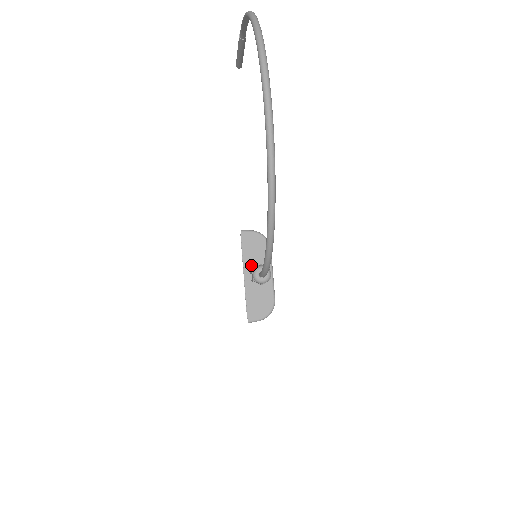
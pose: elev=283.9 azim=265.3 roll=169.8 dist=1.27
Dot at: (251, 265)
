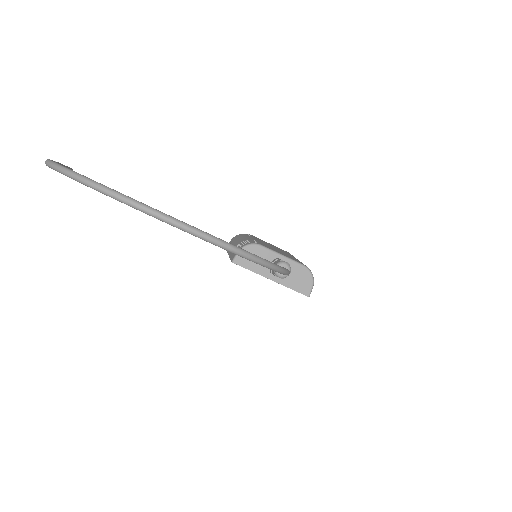
Dot at: (266, 270)
